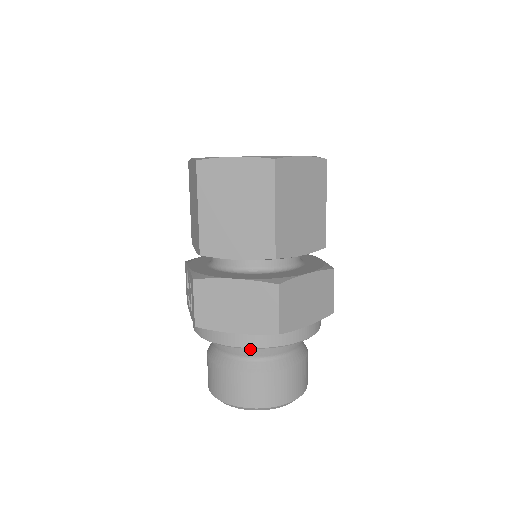
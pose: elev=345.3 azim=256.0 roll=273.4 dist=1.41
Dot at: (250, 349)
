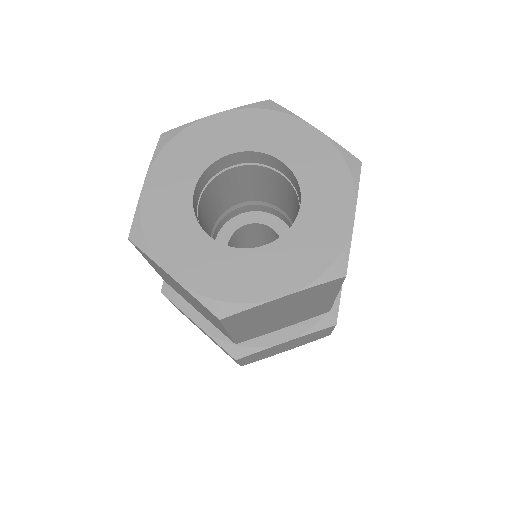
Dot at: occluded
